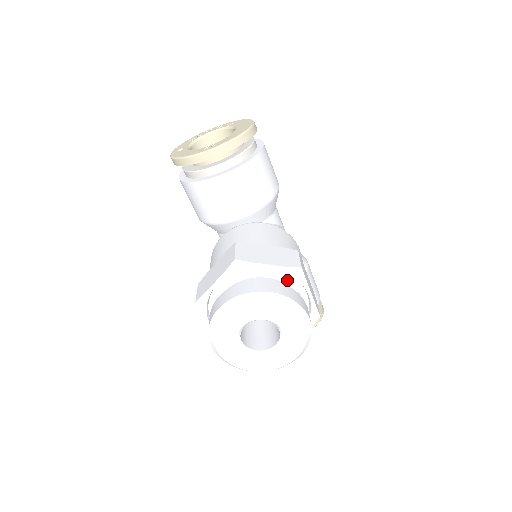
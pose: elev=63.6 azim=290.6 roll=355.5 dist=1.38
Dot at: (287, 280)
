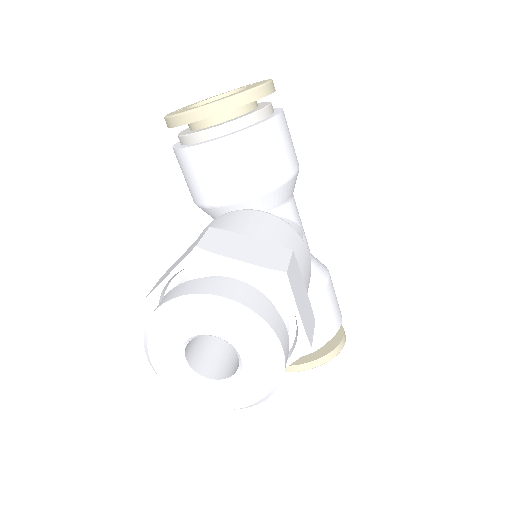
Dot at: (266, 287)
